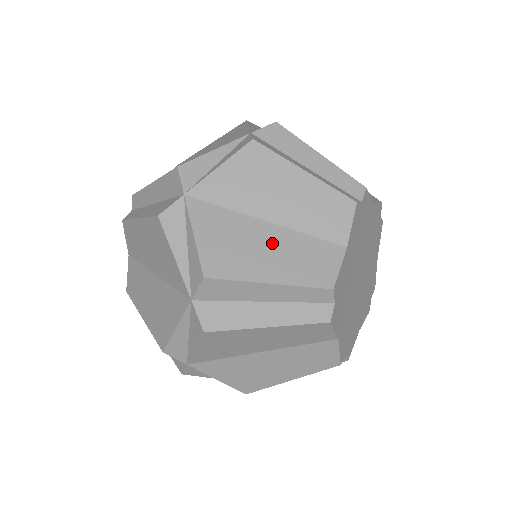
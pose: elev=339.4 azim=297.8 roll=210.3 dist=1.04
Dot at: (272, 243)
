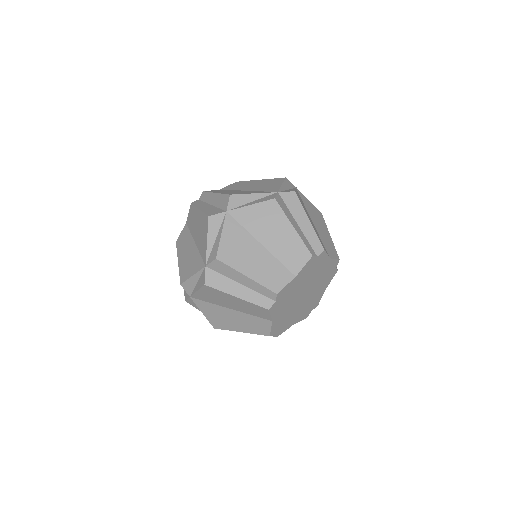
Dot at: (236, 318)
